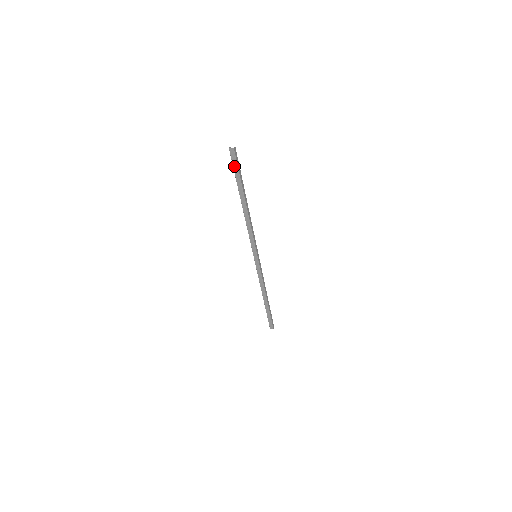
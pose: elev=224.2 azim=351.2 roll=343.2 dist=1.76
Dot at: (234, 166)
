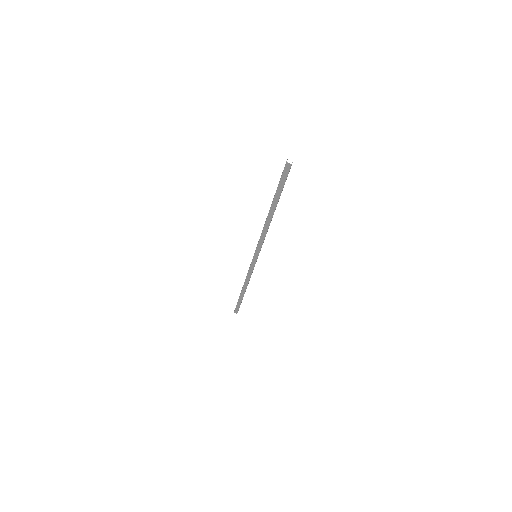
Dot at: (282, 179)
